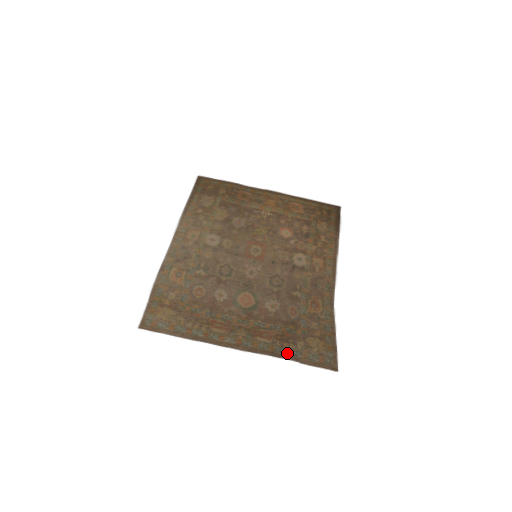
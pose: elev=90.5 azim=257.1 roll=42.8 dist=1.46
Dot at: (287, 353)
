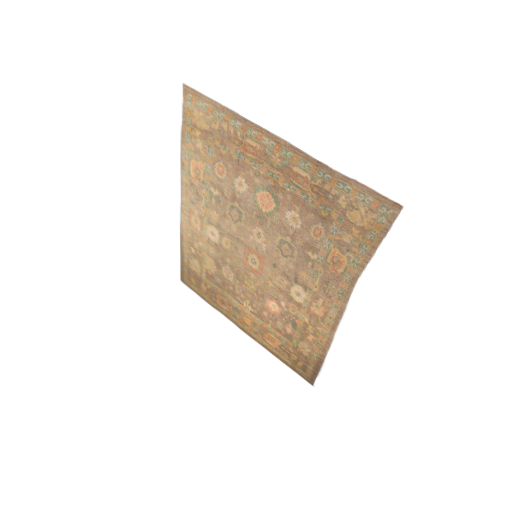
Dot at: (333, 178)
